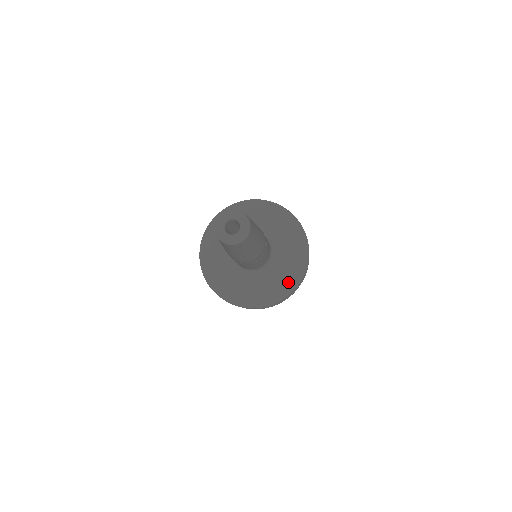
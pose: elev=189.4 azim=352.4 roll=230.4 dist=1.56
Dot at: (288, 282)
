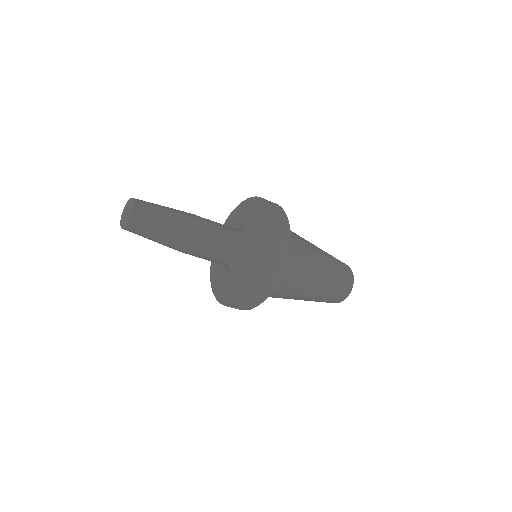
Dot at: (238, 294)
